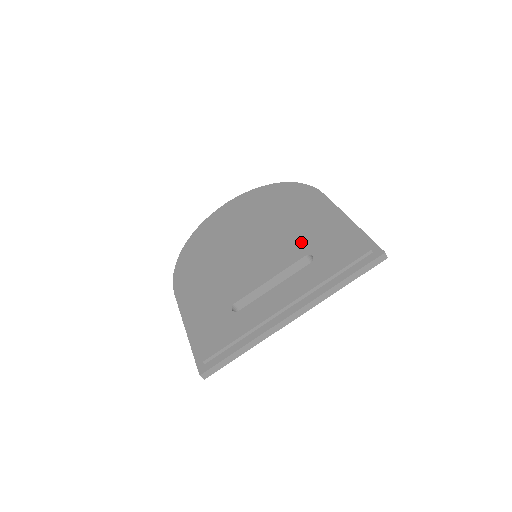
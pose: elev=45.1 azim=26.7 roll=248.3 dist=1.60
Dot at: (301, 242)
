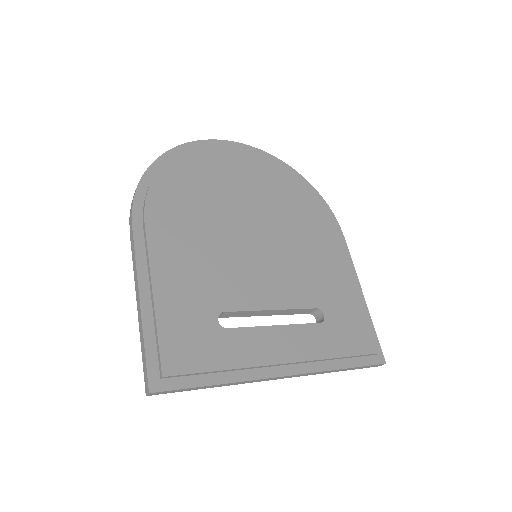
Dot at: (316, 285)
